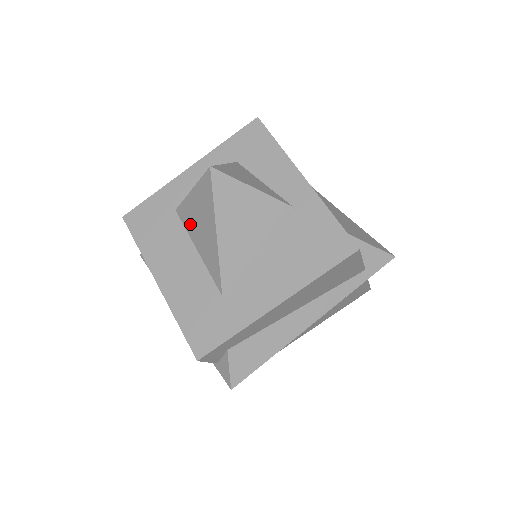
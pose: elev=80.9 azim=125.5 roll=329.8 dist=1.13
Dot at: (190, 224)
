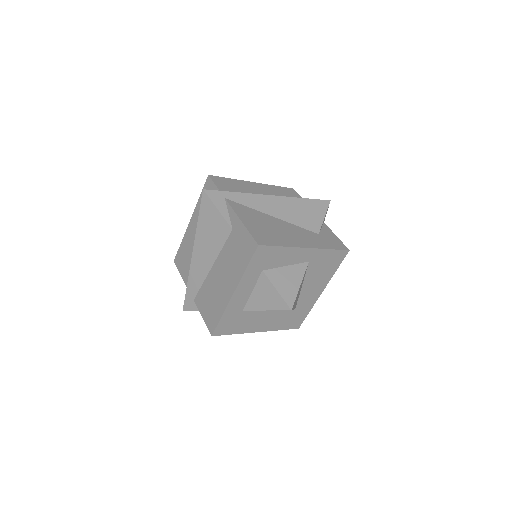
Dot at: occluded
